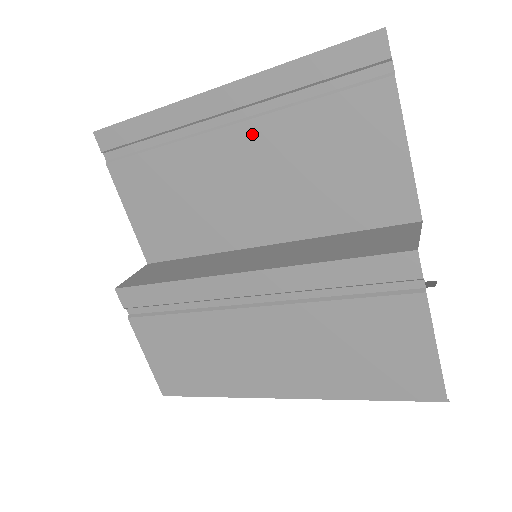
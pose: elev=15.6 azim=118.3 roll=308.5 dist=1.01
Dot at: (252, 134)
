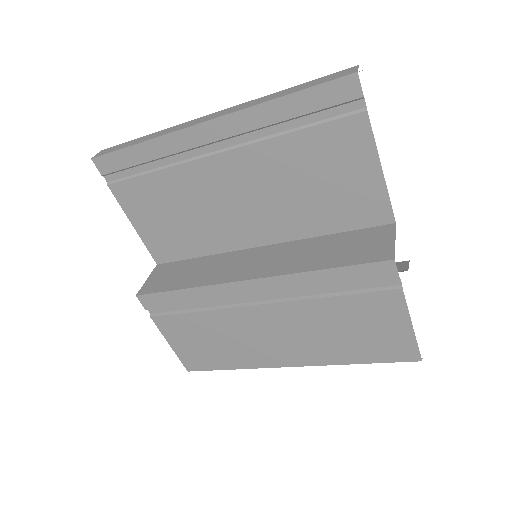
Dot at: (244, 159)
